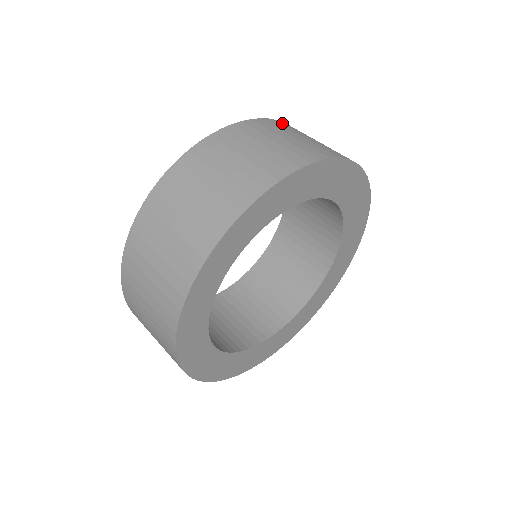
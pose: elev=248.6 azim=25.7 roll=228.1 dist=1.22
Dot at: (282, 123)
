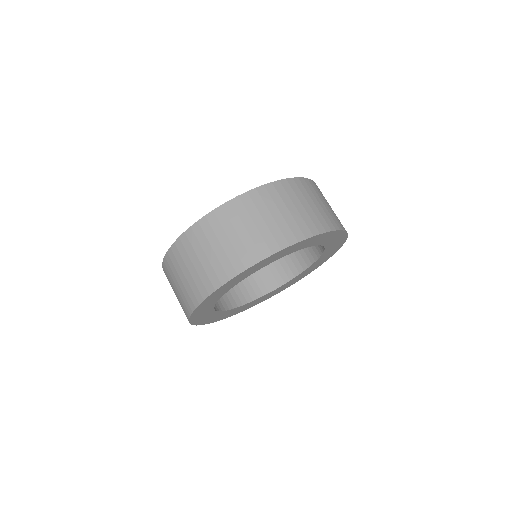
Dot at: occluded
